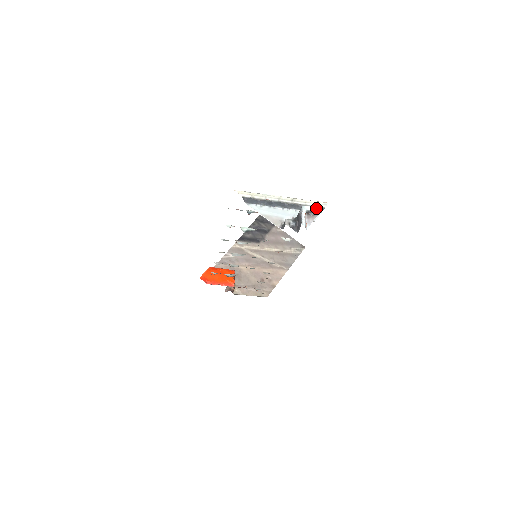
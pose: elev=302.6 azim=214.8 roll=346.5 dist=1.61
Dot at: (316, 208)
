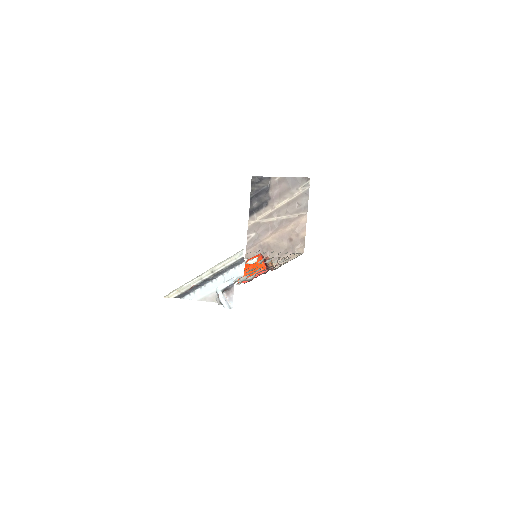
Dot at: (227, 283)
